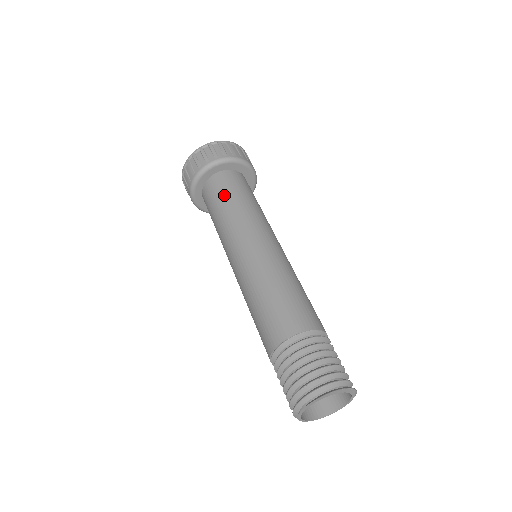
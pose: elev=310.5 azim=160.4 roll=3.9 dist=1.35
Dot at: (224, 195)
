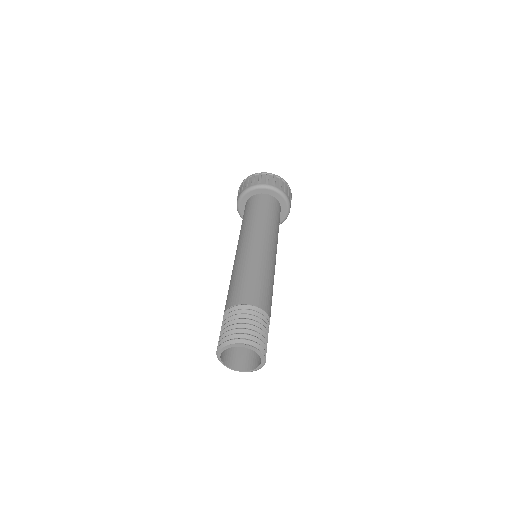
Dot at: (263, 208)
